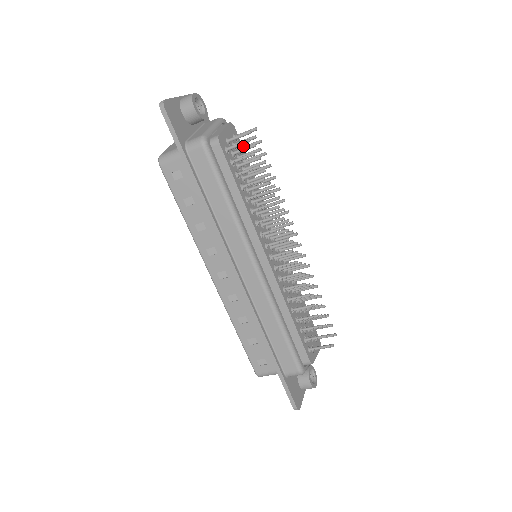
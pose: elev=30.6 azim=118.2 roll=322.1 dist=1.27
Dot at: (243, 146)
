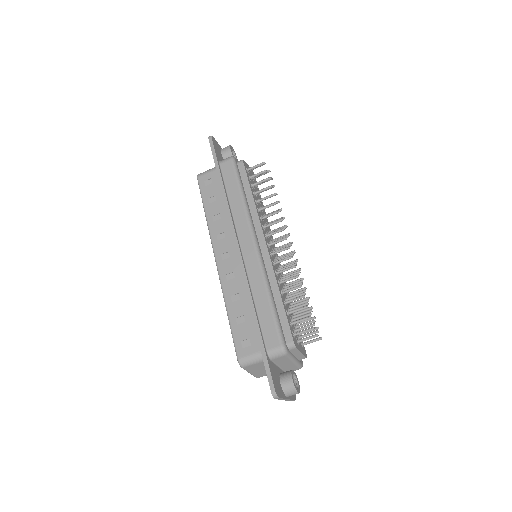
Dot at: occluded
